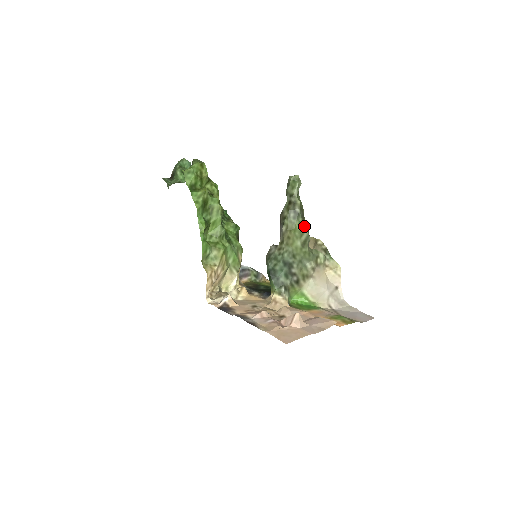
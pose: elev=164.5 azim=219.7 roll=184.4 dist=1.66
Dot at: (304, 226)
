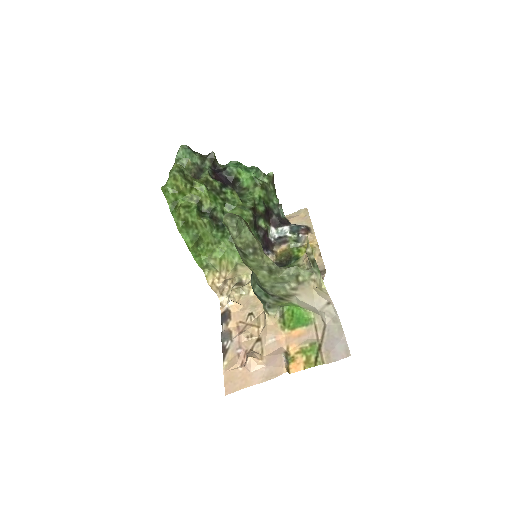
Dot at: (261, 260)
